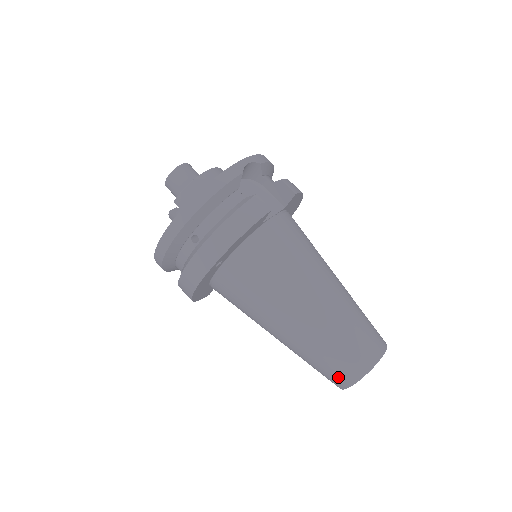
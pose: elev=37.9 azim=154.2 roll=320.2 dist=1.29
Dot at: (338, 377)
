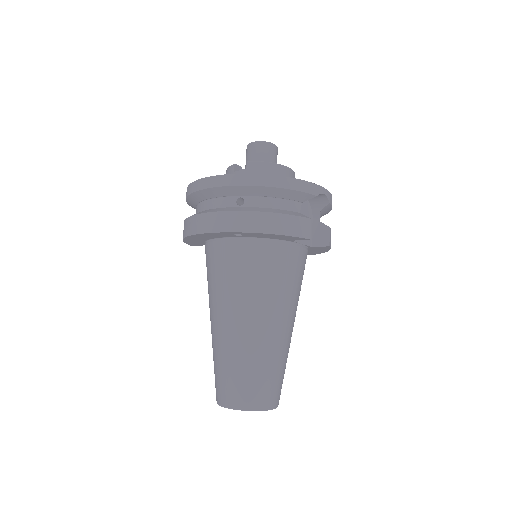
Dot at: (228, 393)
